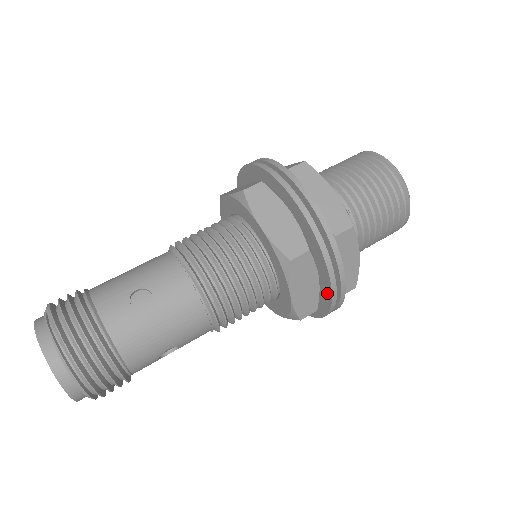
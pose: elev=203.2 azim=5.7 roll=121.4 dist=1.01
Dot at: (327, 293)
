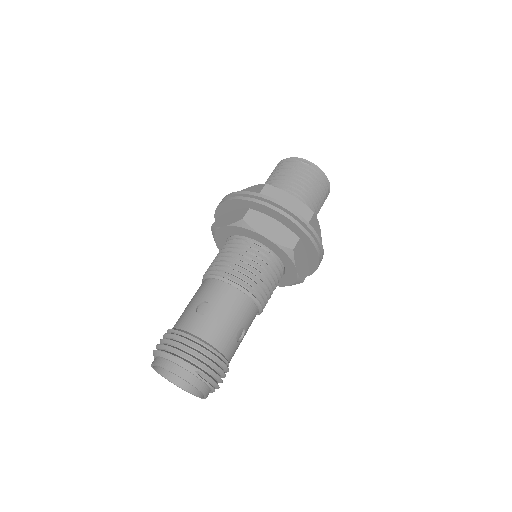
Dot at: occluded
